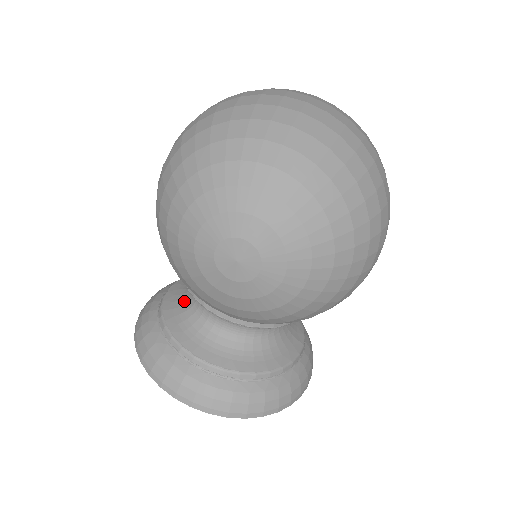
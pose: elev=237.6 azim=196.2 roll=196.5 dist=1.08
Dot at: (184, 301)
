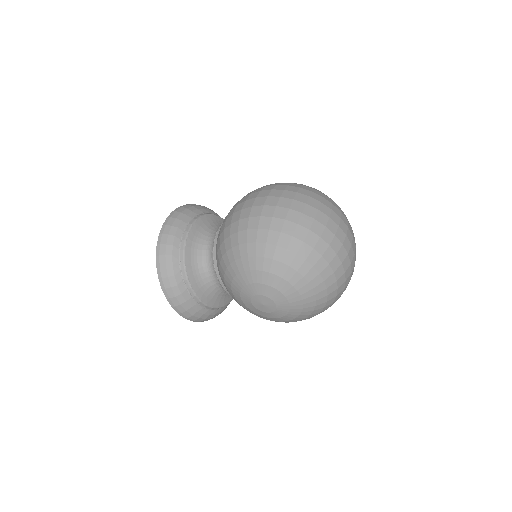
Dot at: (200, 247)
